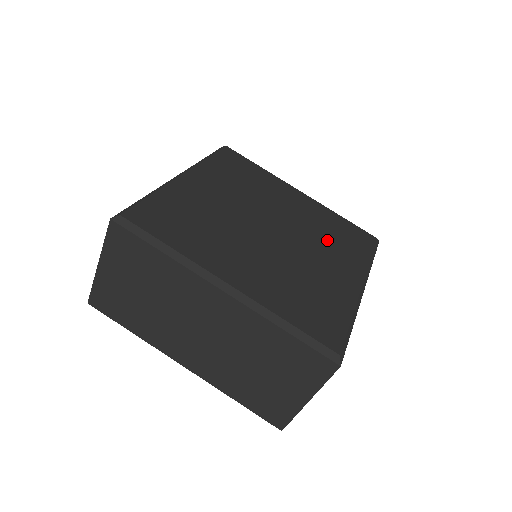
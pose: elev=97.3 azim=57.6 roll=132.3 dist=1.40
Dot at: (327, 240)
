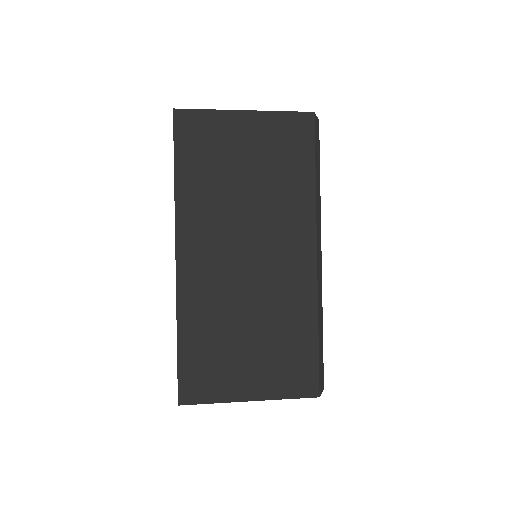
Dot at: occluded
